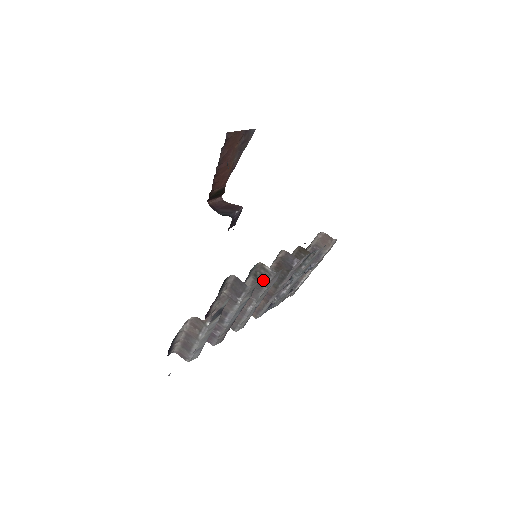
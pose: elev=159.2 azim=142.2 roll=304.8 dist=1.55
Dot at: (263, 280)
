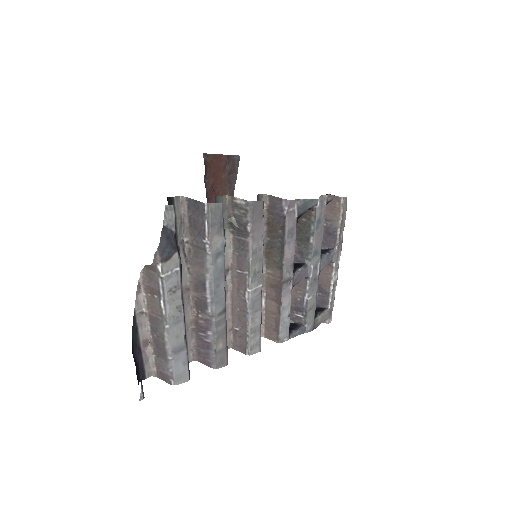
Dot at: (242, 227)
